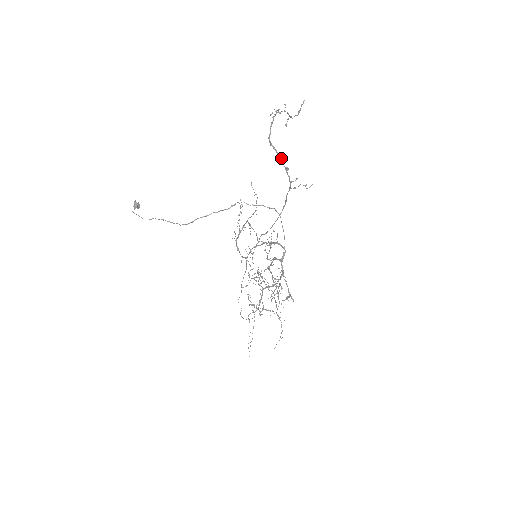
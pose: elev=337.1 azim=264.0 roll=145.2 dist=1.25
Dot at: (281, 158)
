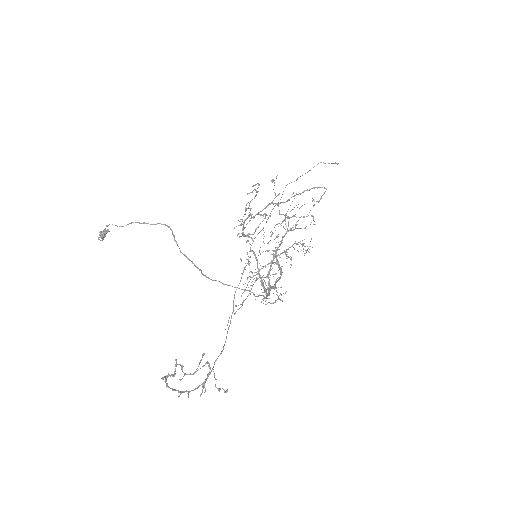
Dot at: (180, 393)
